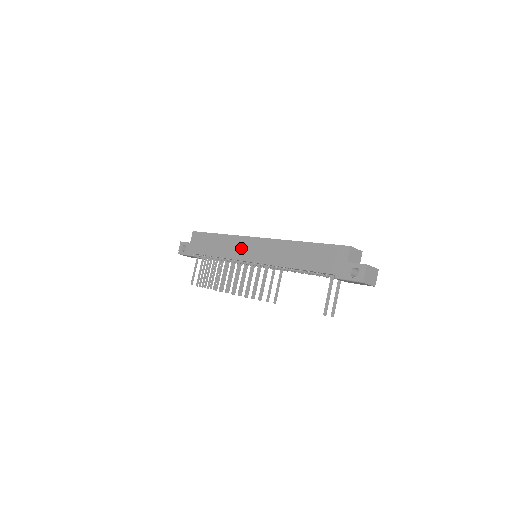
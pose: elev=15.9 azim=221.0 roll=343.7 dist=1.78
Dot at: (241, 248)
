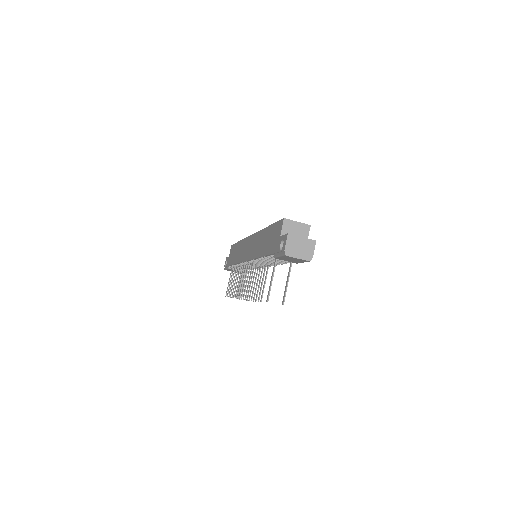
Dot at: (244, 250)
